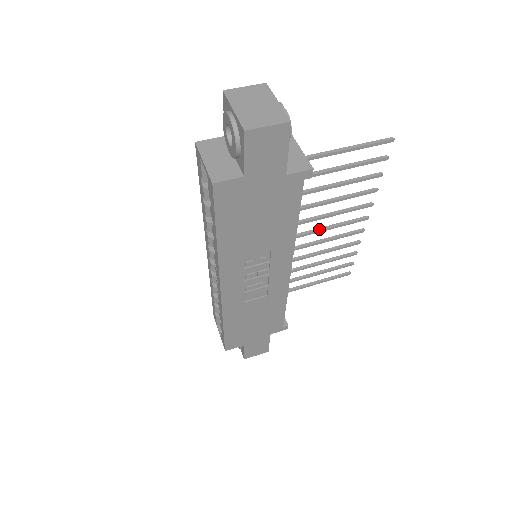
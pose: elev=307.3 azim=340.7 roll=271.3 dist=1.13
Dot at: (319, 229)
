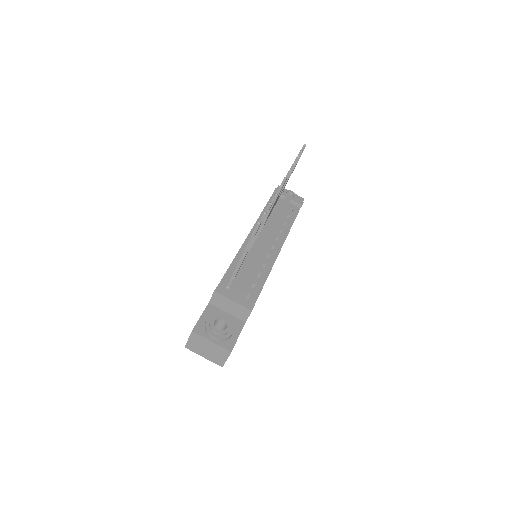
Dot at: (268, 214)
